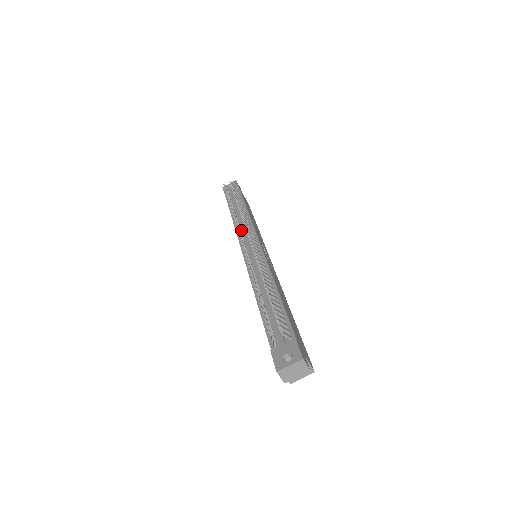
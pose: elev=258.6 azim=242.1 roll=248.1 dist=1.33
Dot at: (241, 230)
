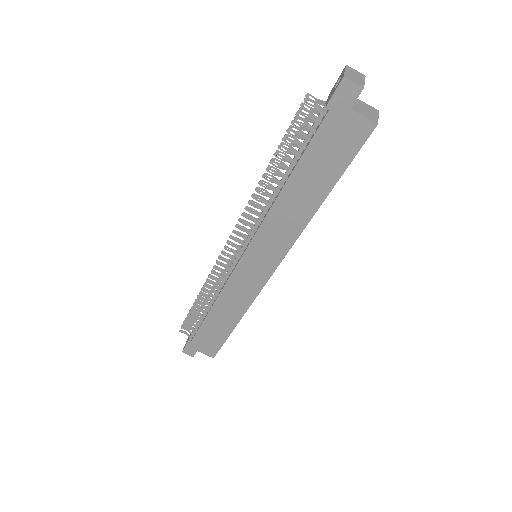
Dot at: (225, 282)
